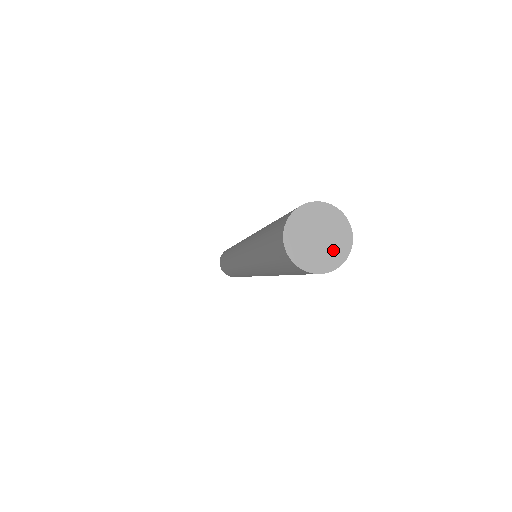
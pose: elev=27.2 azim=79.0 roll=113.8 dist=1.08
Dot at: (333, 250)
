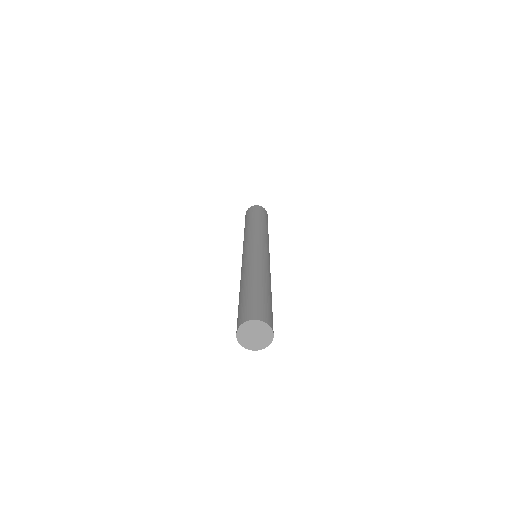
Dot at: (263, 340)
